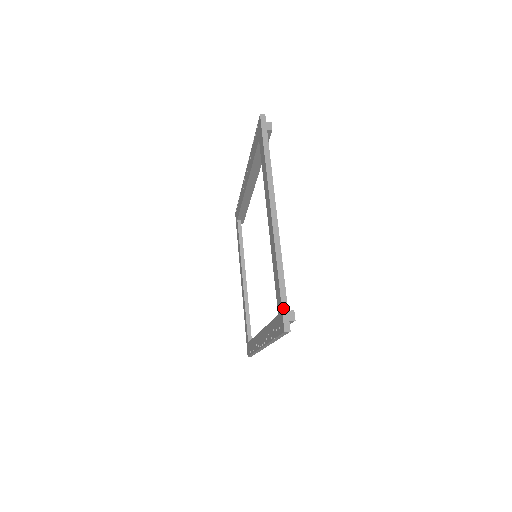
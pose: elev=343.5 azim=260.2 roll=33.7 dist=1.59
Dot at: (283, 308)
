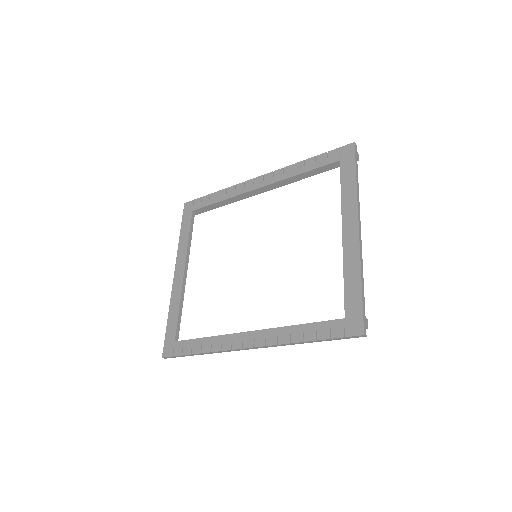
Dot at: (364, 313)
